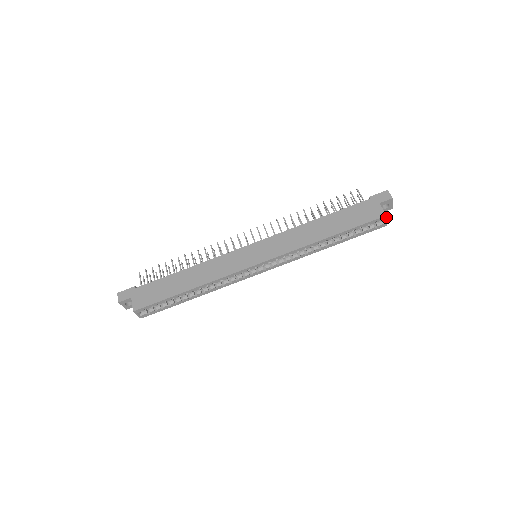
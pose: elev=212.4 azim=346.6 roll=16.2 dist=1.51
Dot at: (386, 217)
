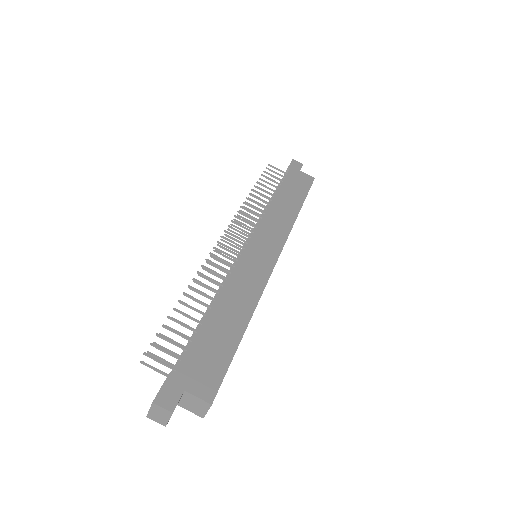
Dot at: (313, 180)
